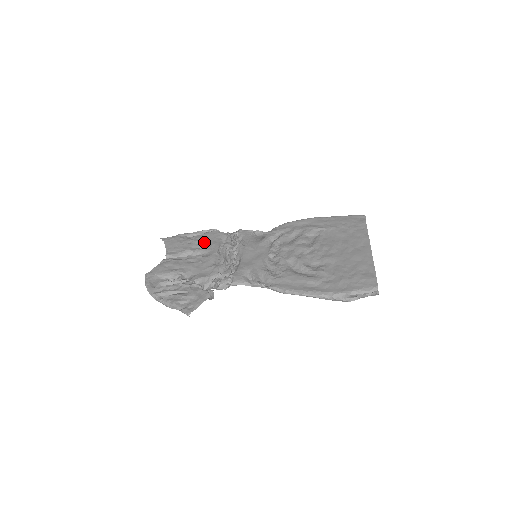
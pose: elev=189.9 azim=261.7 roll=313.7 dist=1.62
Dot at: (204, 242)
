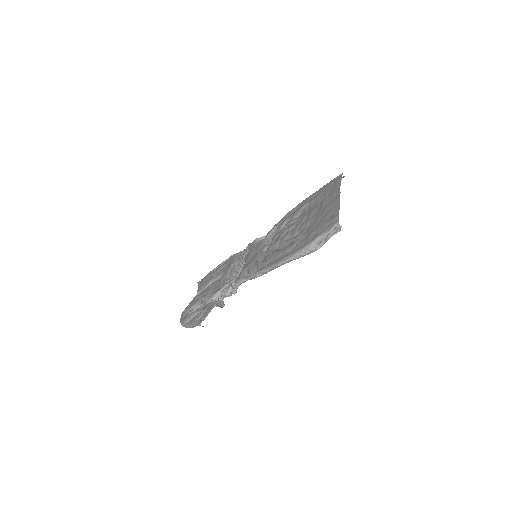
Dot at: (223, 268)
